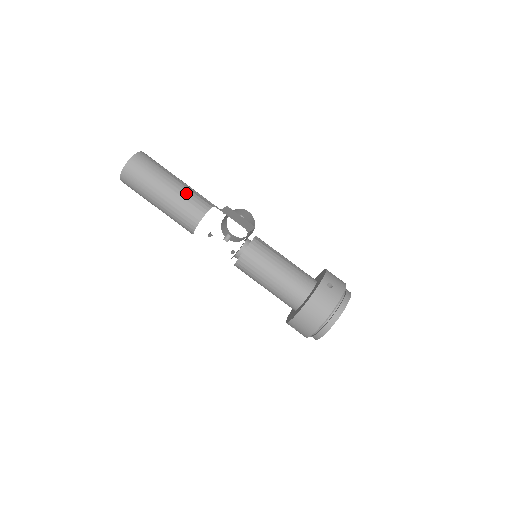
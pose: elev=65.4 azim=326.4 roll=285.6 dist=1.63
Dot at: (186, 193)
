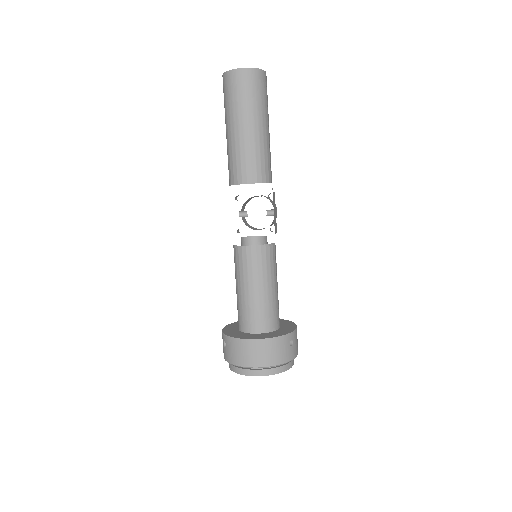
Dot at: (266, 149)
